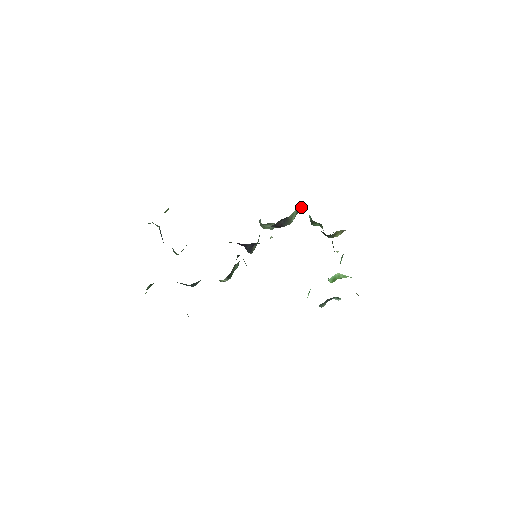
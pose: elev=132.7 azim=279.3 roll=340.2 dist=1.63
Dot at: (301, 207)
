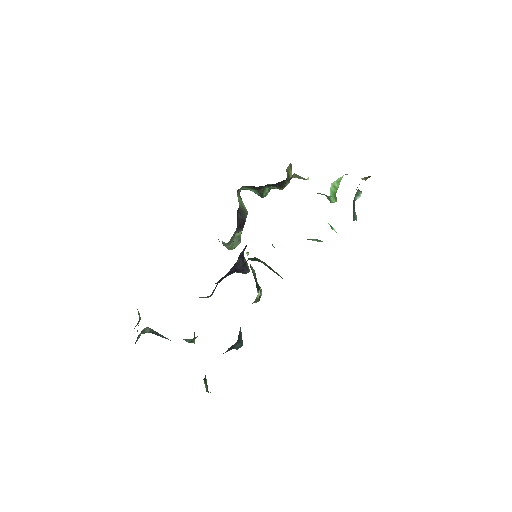
Dot at: (238, 191)
